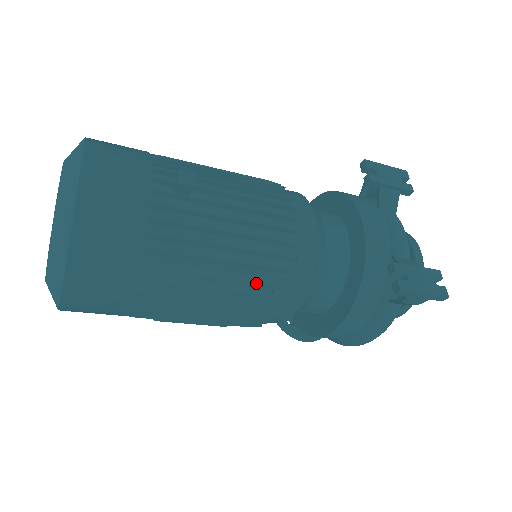
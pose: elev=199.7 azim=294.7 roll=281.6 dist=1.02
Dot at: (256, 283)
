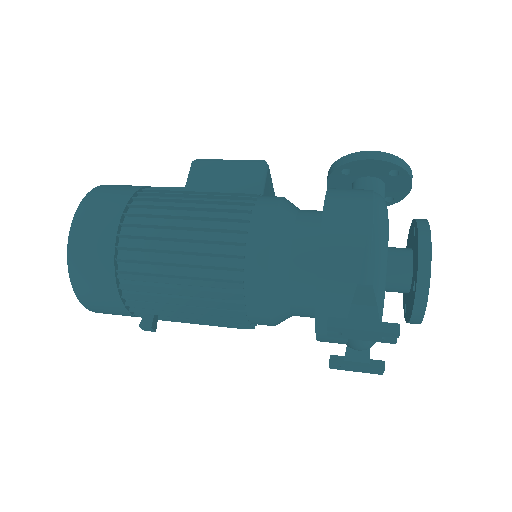
Dot at: occluded
